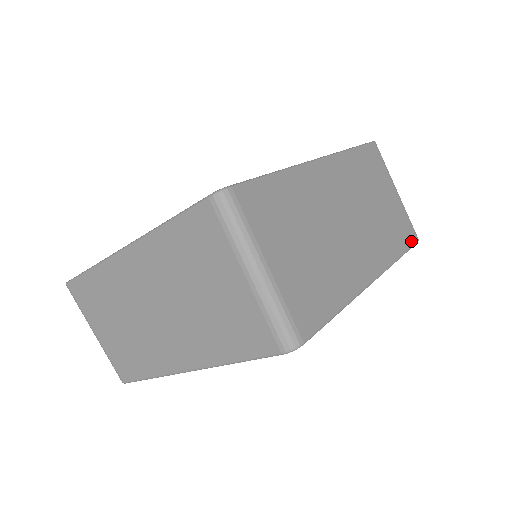
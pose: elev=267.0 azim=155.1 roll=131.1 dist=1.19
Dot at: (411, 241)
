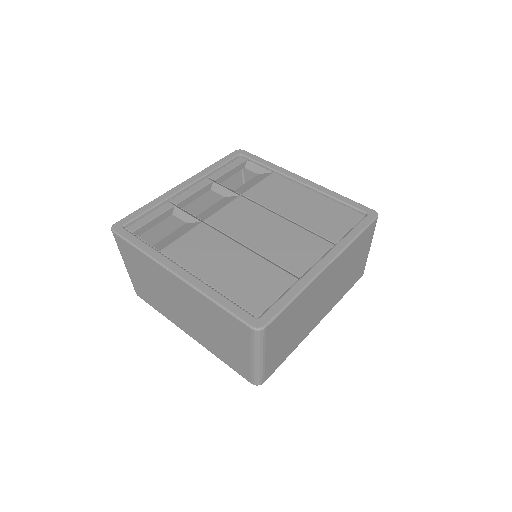
Dot at: (357, 280)
